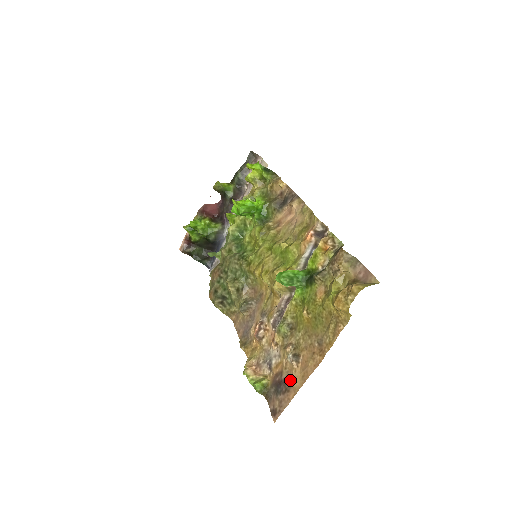
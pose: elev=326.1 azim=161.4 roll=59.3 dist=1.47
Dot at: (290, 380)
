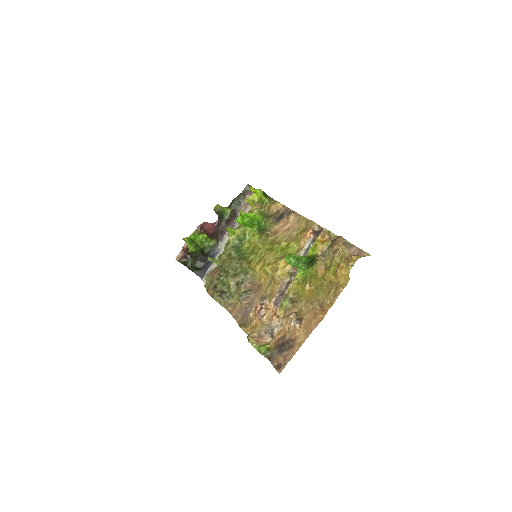
Dot at: (294, 339)
